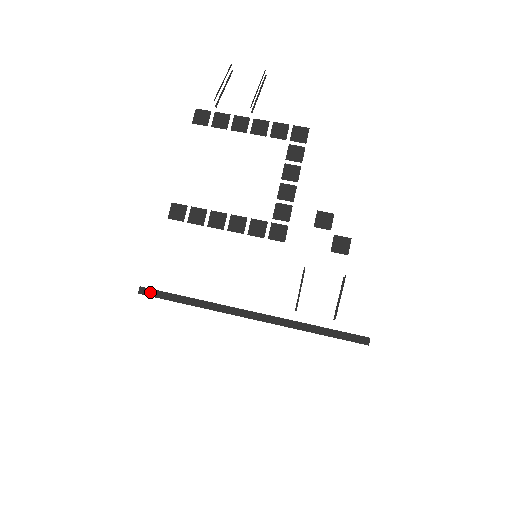
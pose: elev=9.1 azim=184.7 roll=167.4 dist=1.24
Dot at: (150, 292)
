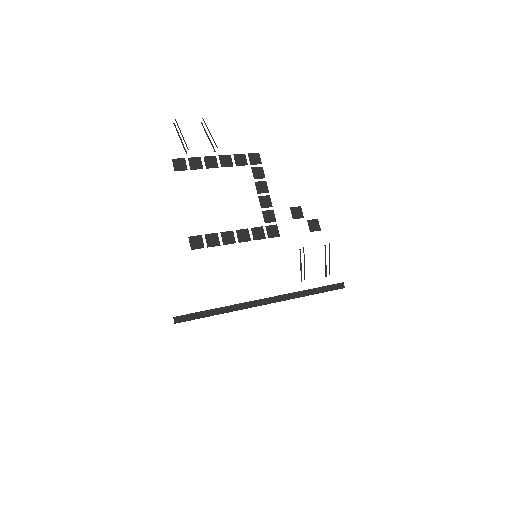
Dot at: (185, 318)
